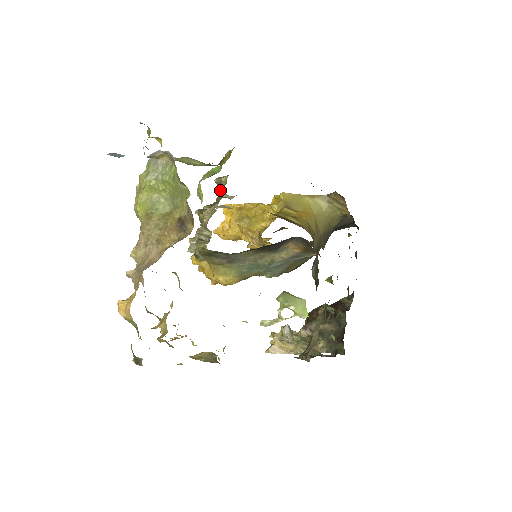
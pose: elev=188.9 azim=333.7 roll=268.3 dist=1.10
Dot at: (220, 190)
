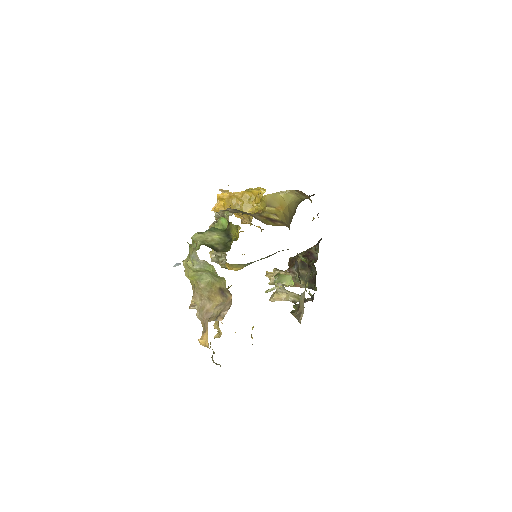
Dot at: occluded
